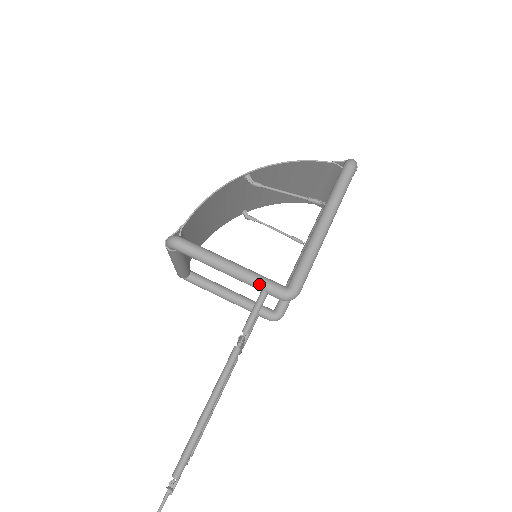
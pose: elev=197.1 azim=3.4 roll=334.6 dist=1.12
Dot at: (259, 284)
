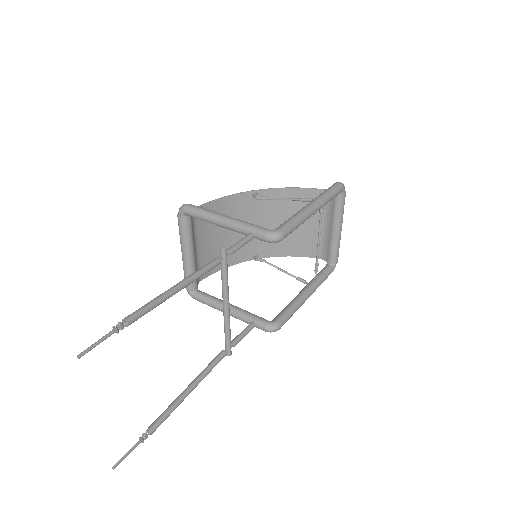
Dot at: (248, 226)
